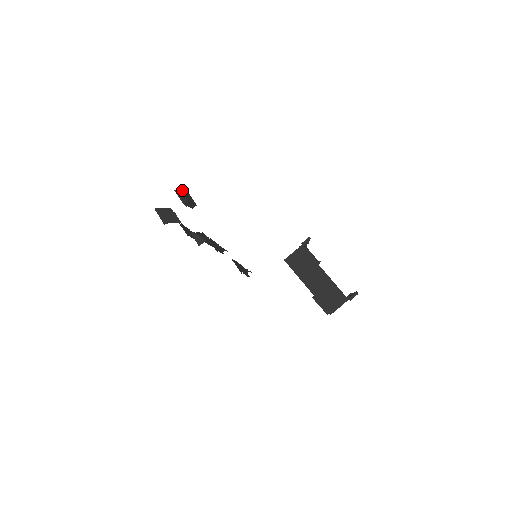
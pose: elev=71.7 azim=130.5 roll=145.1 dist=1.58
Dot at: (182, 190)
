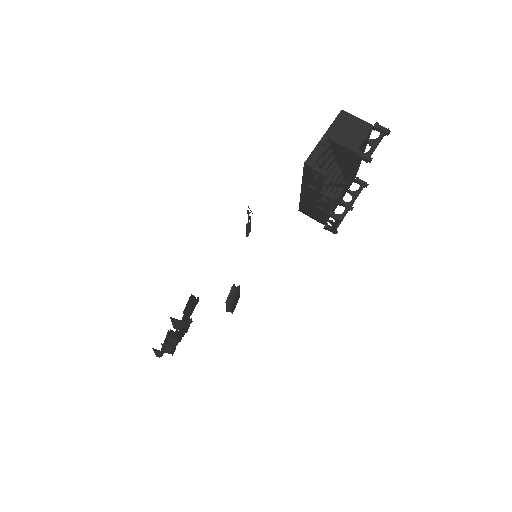
Dot at: (238, 299)
